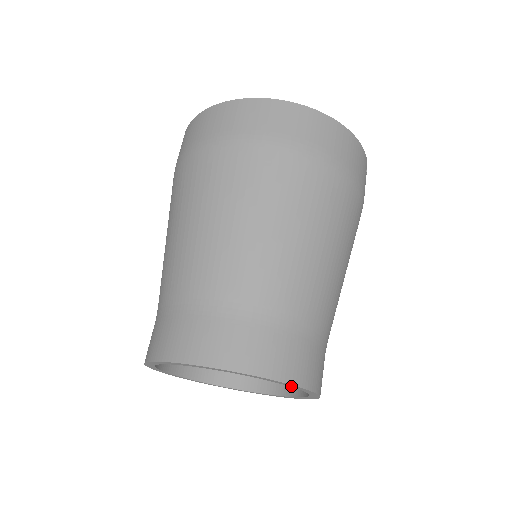
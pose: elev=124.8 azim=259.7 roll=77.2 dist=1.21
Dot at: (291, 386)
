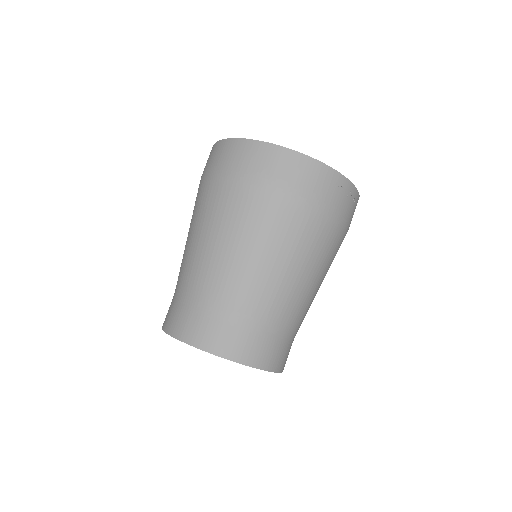
Dot at: (234, 361)
